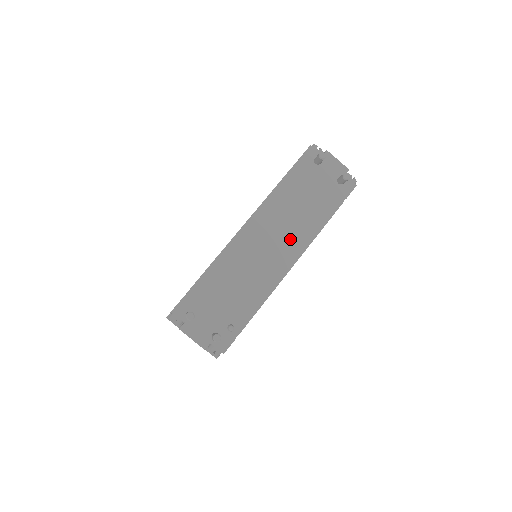
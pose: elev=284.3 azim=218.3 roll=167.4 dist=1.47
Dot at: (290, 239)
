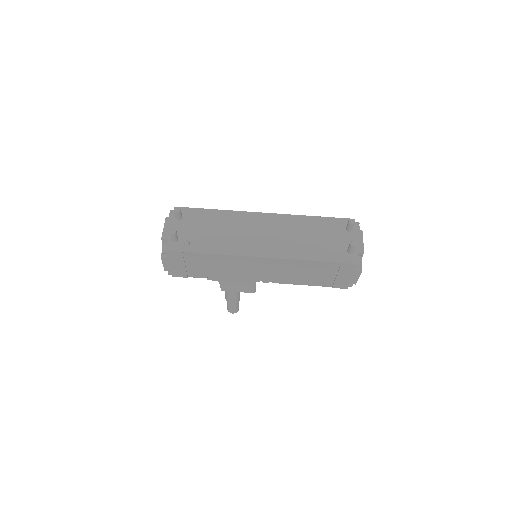
Dot at: (279, 244)
